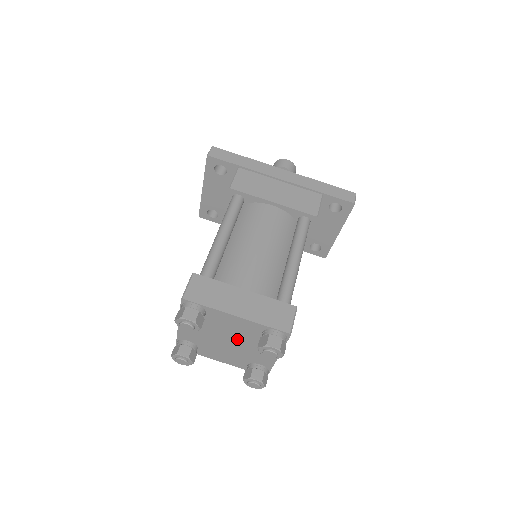
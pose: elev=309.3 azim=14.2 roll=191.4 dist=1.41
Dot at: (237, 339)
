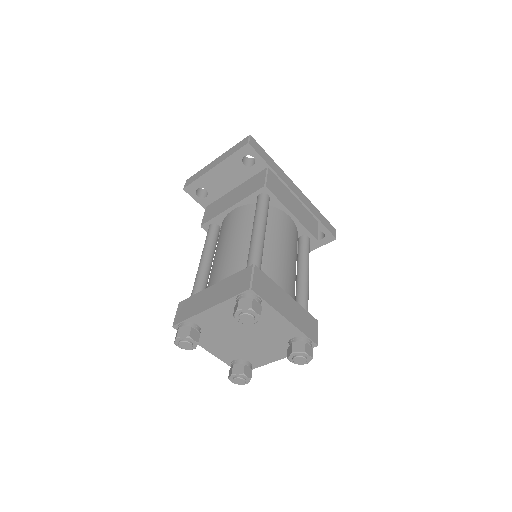
Dot at: (258, 337)
